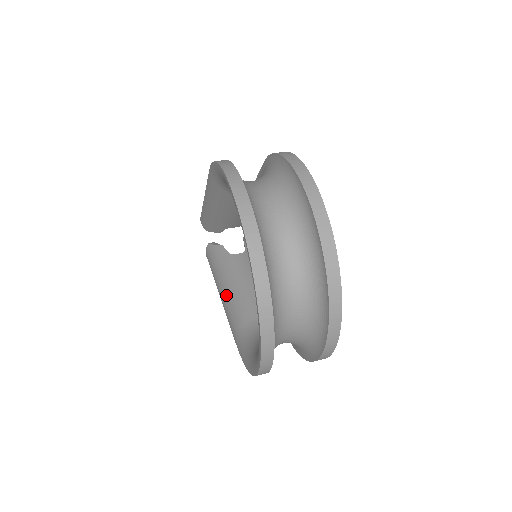
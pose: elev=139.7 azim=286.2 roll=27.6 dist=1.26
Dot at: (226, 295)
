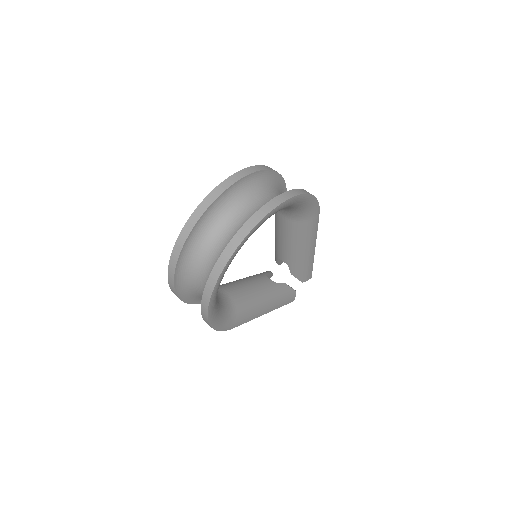
Dot at: occluded
